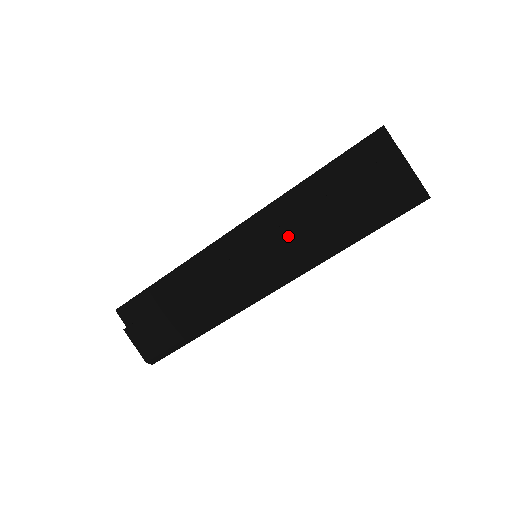
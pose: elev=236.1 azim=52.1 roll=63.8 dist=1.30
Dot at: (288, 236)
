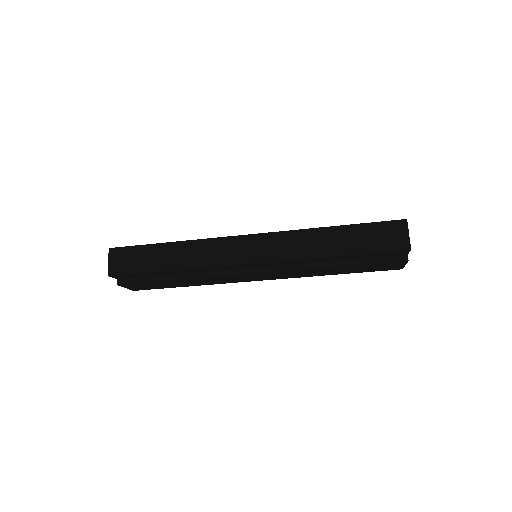
Dot at: (296, 272)
